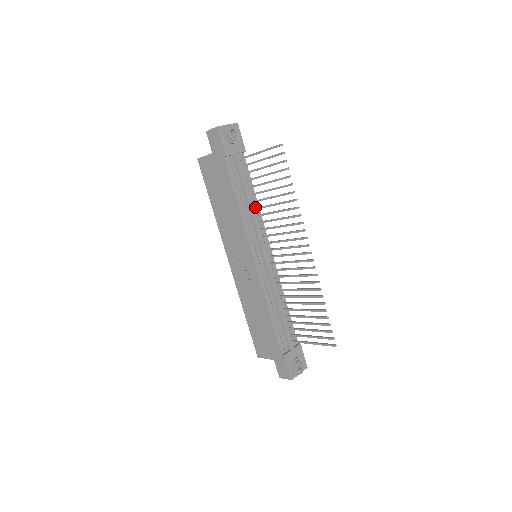
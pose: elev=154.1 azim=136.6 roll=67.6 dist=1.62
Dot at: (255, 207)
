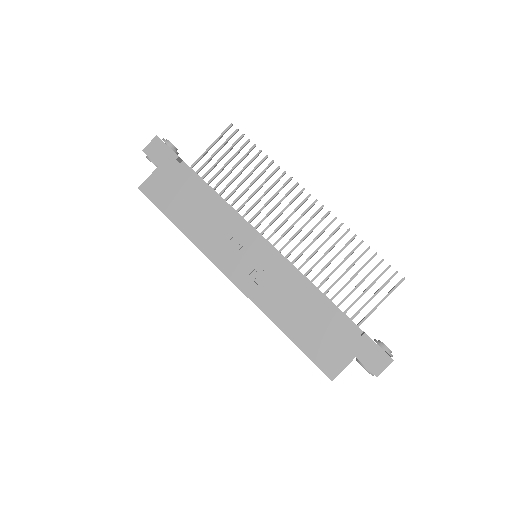
Dot at: occluded
